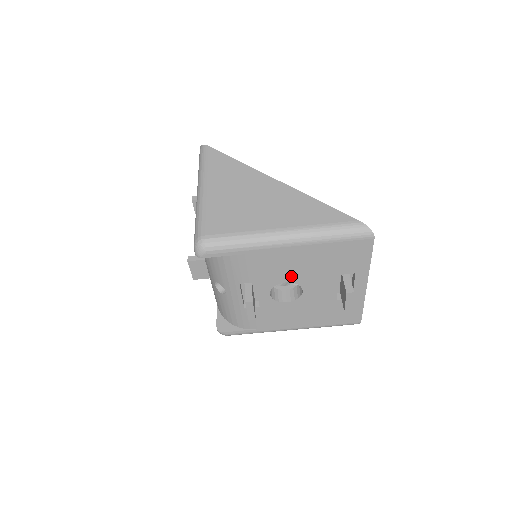
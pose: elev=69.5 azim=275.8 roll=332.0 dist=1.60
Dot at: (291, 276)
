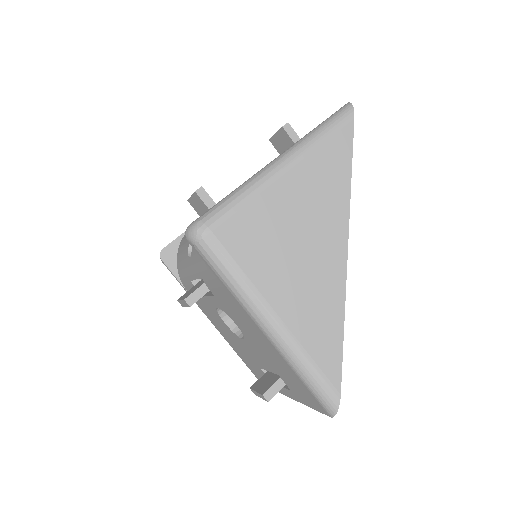
Dot at: (244, 330)
